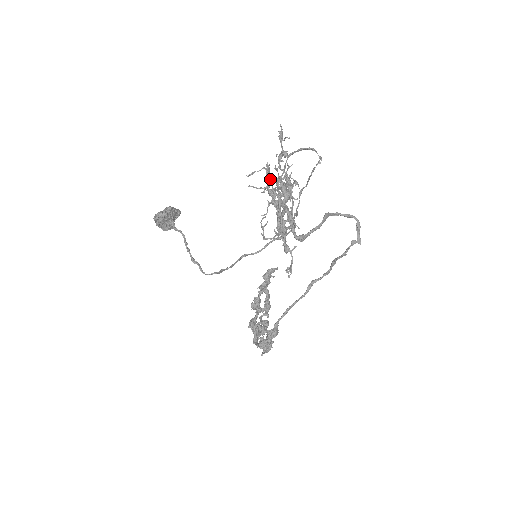
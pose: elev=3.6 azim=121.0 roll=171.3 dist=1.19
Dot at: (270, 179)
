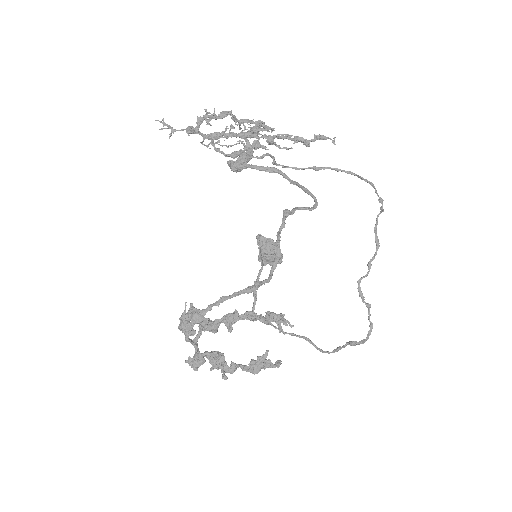
Dot at: (252, 123)
